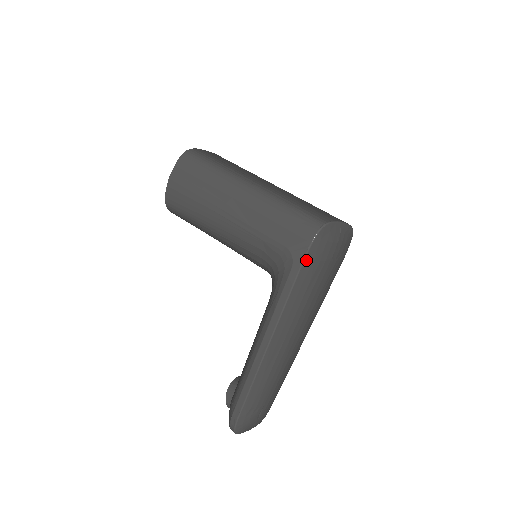
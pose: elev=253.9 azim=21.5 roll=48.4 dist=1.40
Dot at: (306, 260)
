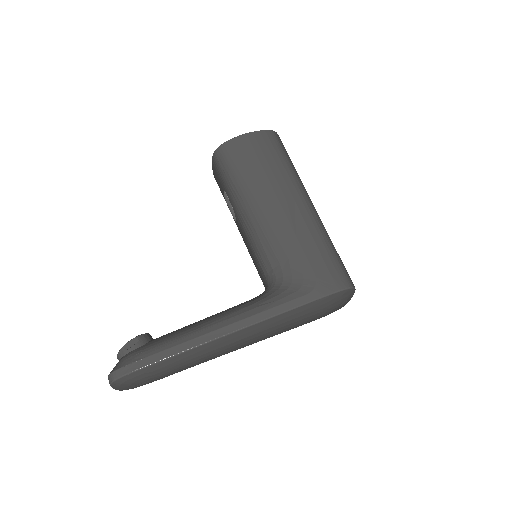
Dot at: (323, 299)
